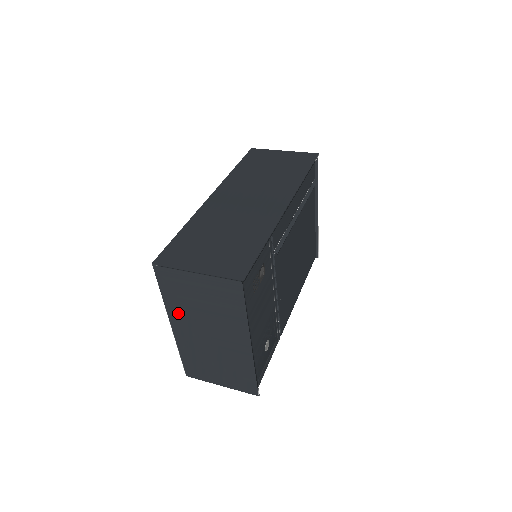
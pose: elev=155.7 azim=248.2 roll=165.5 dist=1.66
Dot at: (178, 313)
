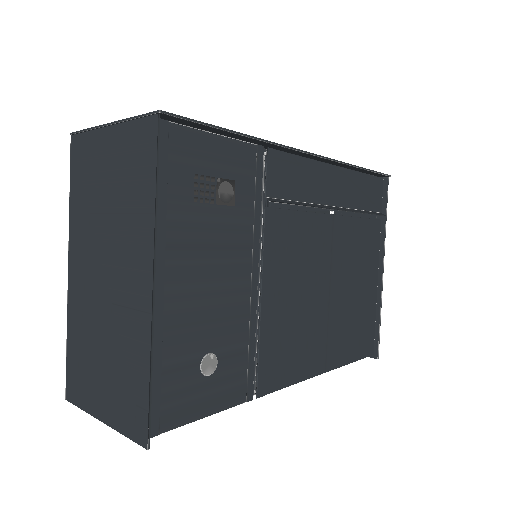
Dot at: (79, 233)
